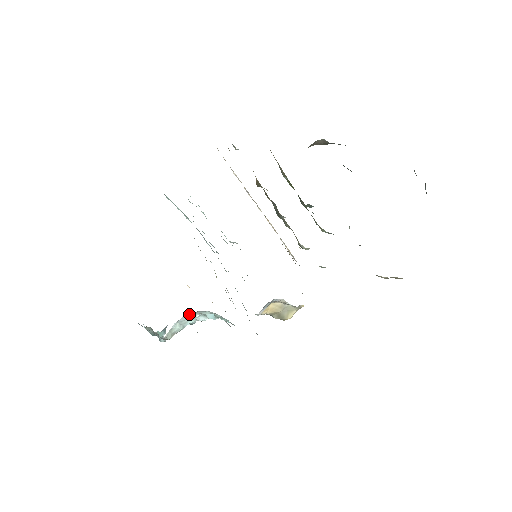
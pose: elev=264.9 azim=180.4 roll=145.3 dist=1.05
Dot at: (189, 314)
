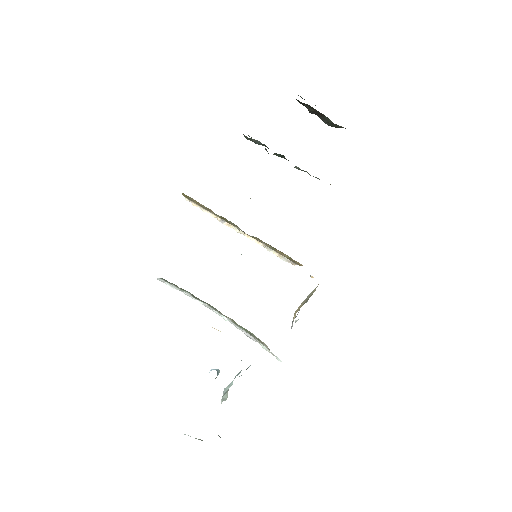
Dot at: occluded
